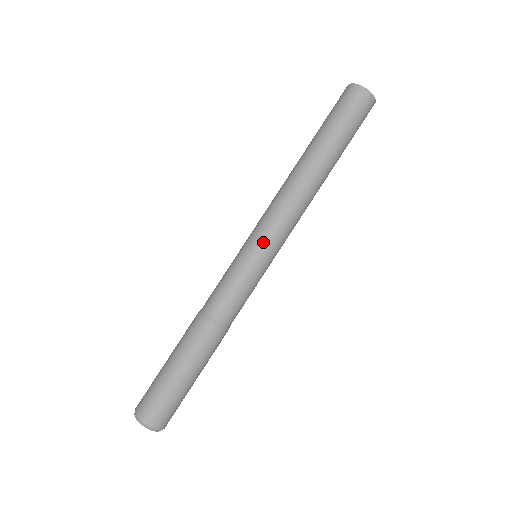
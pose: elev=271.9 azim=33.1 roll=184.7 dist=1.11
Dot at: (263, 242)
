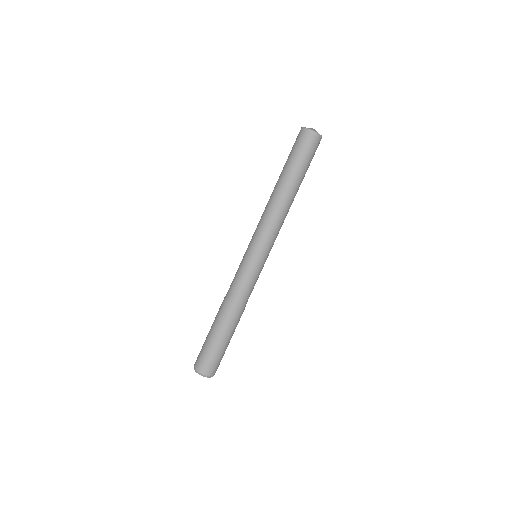
Dot at: (252, 244)
